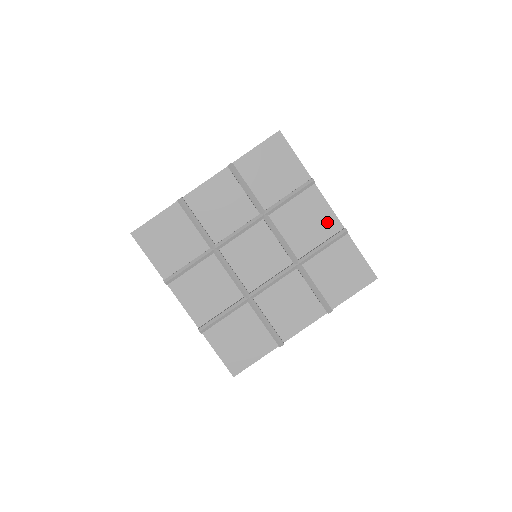
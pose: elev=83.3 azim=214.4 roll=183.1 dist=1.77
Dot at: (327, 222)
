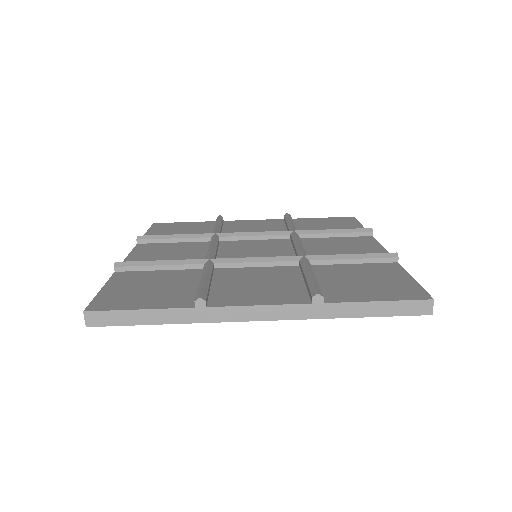
Dot at: (268, 223)
